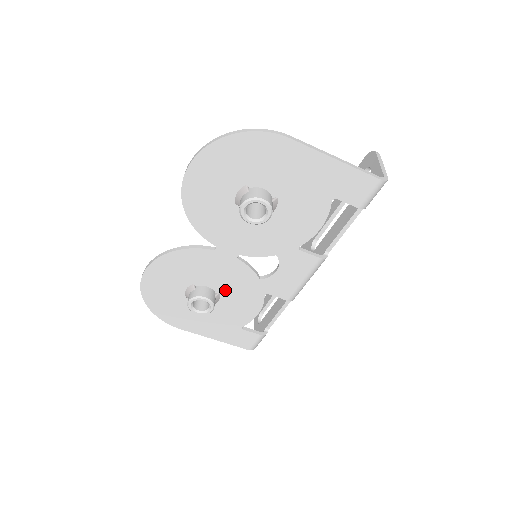
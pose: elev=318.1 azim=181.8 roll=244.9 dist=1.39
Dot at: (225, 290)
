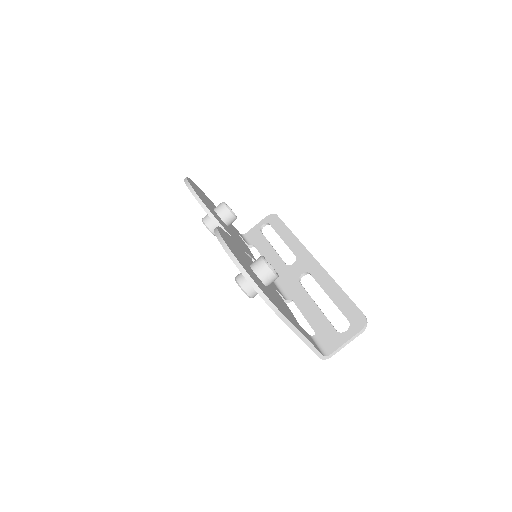
Dot at: occluded
